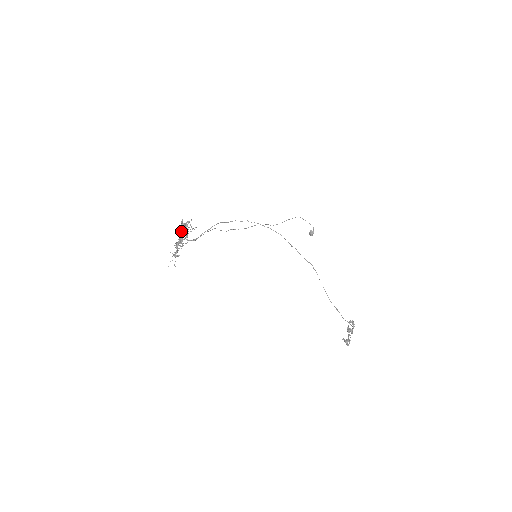
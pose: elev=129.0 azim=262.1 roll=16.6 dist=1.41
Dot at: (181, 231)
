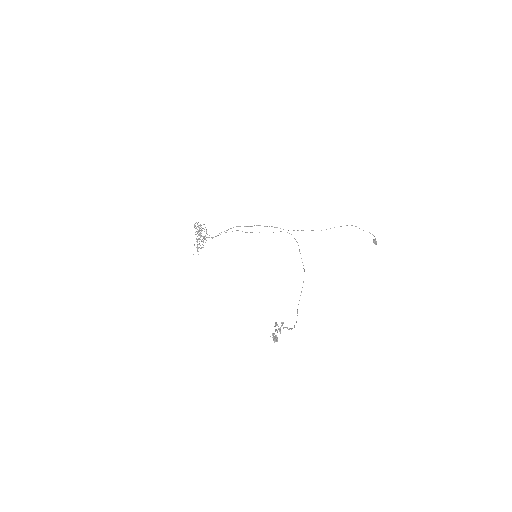
Dot at: (196, 231)
